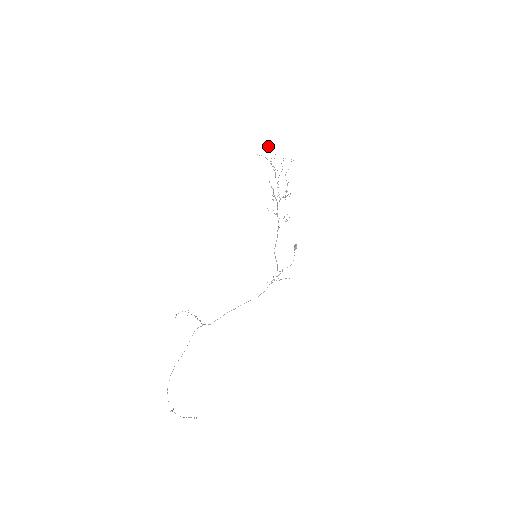
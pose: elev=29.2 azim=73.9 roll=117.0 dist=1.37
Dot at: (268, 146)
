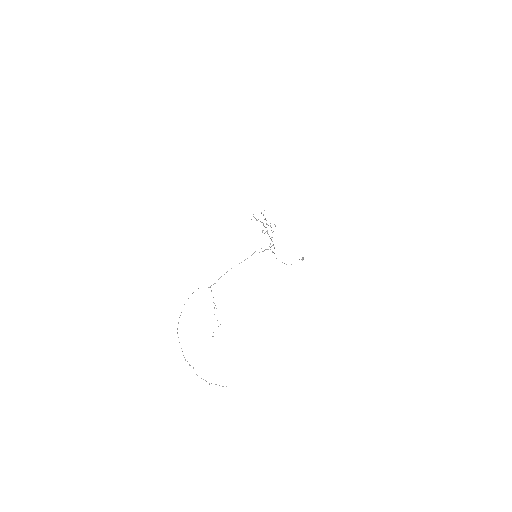
Dot at: occluded
